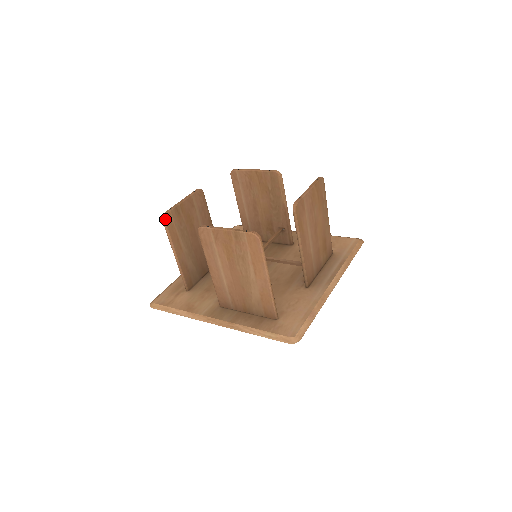
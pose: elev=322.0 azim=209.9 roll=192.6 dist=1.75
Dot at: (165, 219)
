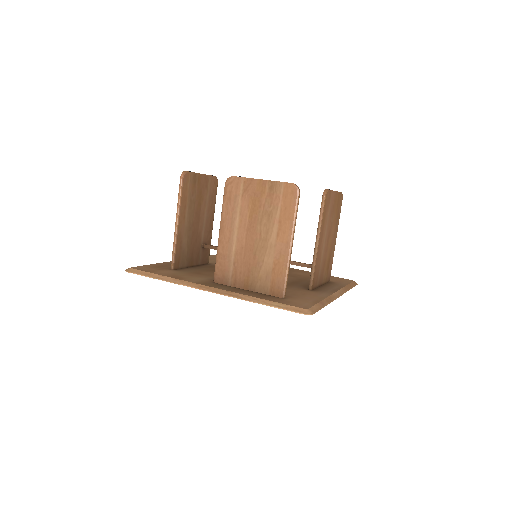
Dot at: (184, 176)
